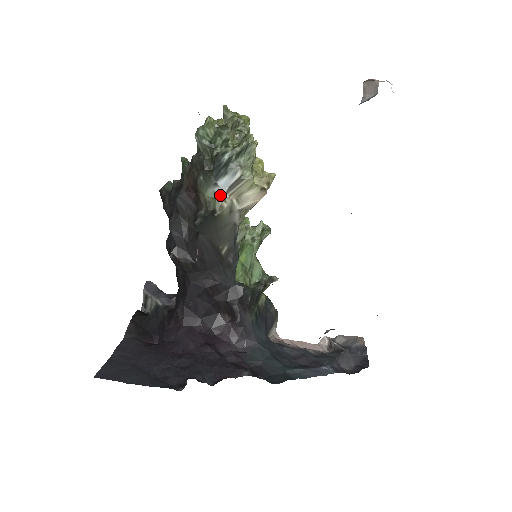
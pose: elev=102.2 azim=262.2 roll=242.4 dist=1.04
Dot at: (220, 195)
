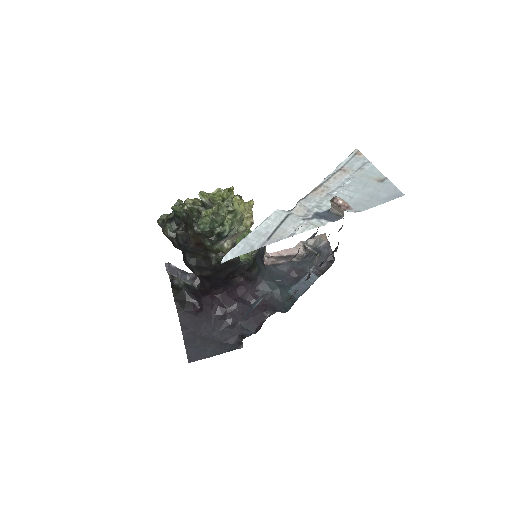
Dot at: (223, 243)
